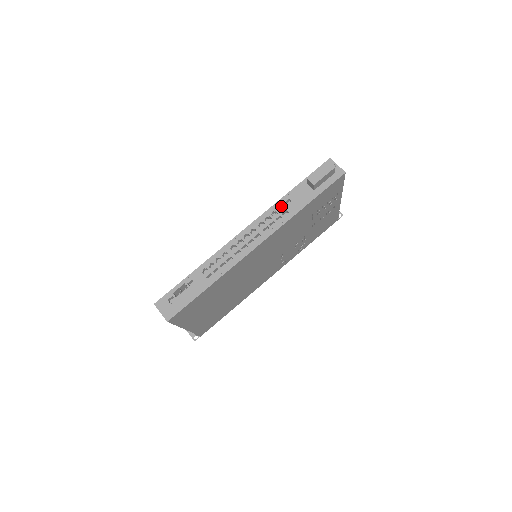
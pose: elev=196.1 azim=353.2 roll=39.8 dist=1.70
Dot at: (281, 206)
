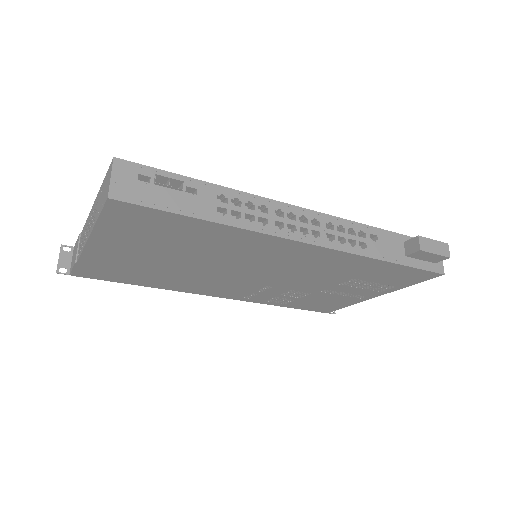
Dot at: (363, 233)
